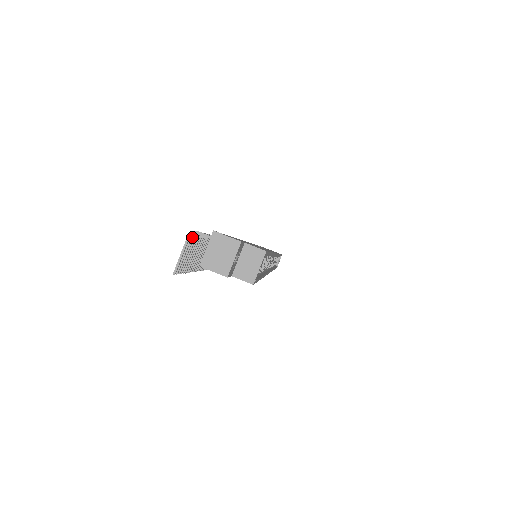
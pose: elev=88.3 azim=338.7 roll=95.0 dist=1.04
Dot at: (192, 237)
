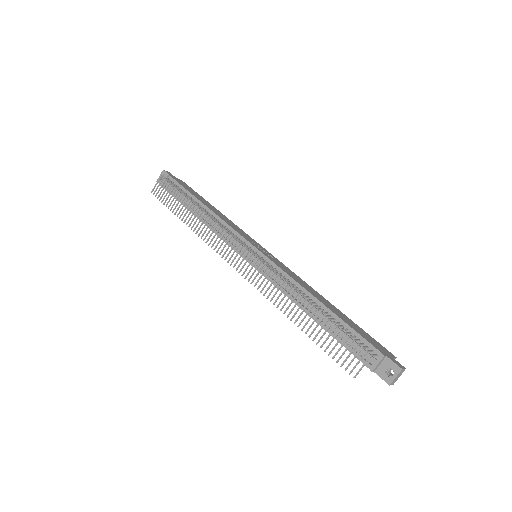
Dot at: (360, 351)
